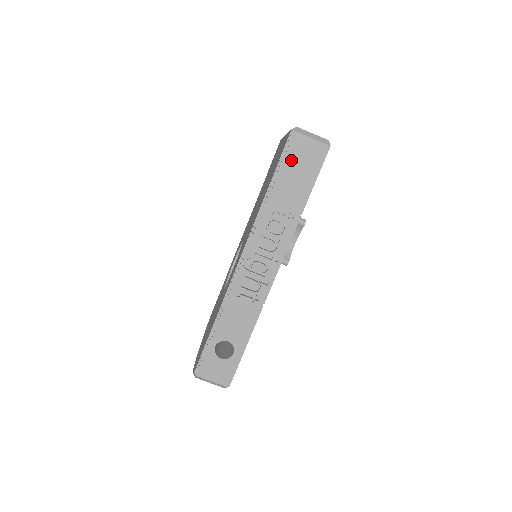
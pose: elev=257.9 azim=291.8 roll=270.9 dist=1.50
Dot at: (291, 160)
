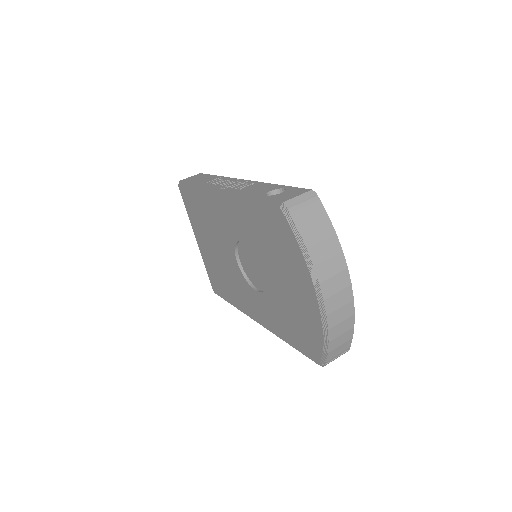
Dot at: (190, 181)
